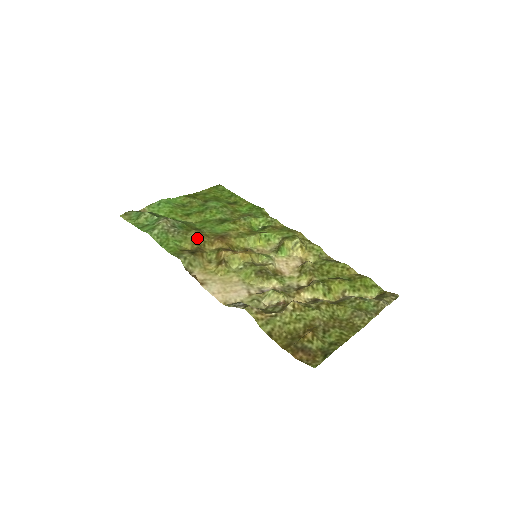
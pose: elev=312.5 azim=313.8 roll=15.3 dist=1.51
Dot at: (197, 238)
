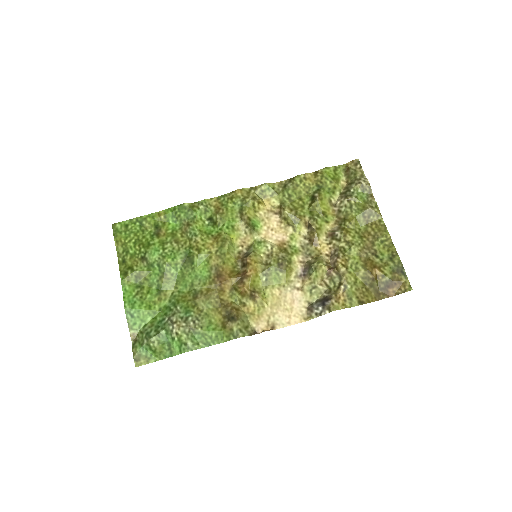
Dot at: (210, 303)
